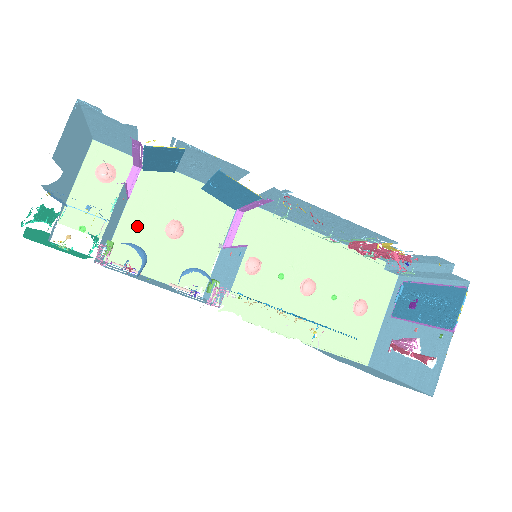
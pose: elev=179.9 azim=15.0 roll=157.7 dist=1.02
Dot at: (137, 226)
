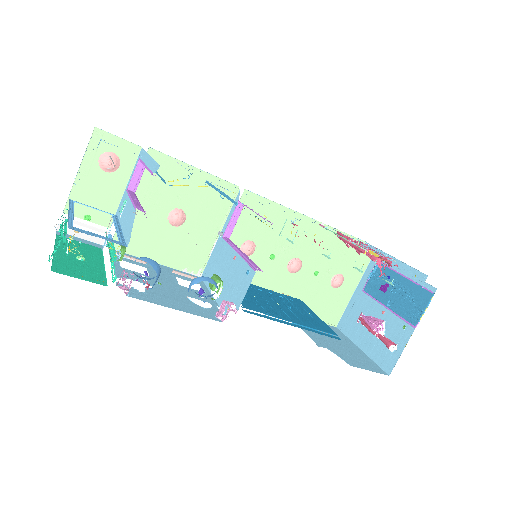
Dot at: (141, 215)
